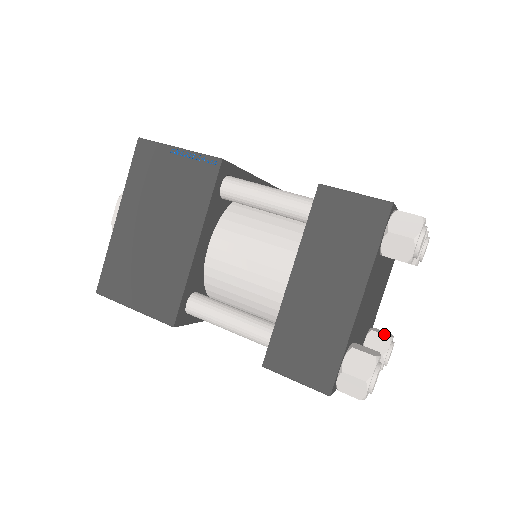
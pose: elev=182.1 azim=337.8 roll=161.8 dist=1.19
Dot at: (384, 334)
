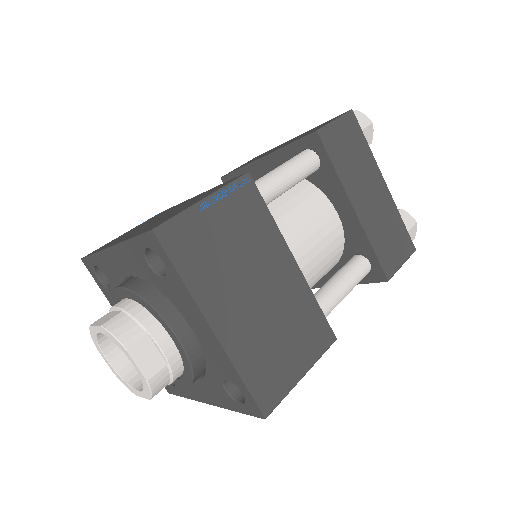
Dot at: occluded
